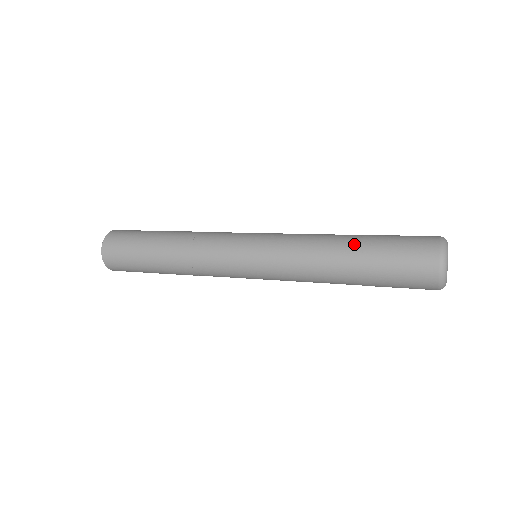
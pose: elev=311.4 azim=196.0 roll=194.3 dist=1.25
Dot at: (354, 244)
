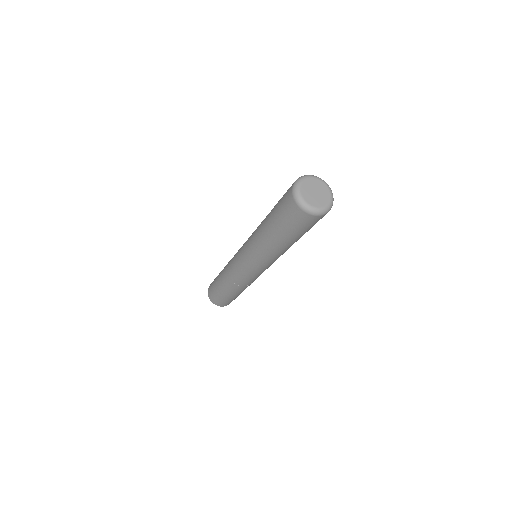
Dot at: (267, 221)
